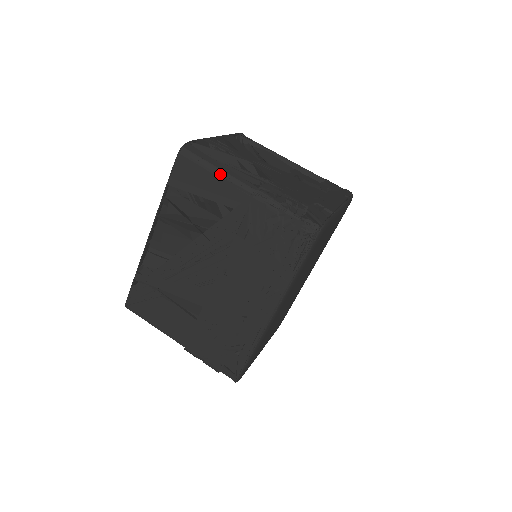
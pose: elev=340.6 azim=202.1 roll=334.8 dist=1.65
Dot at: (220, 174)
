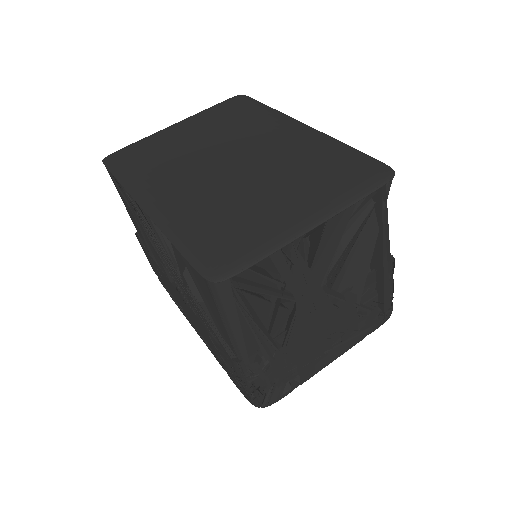
Dot at: (227, 327)
